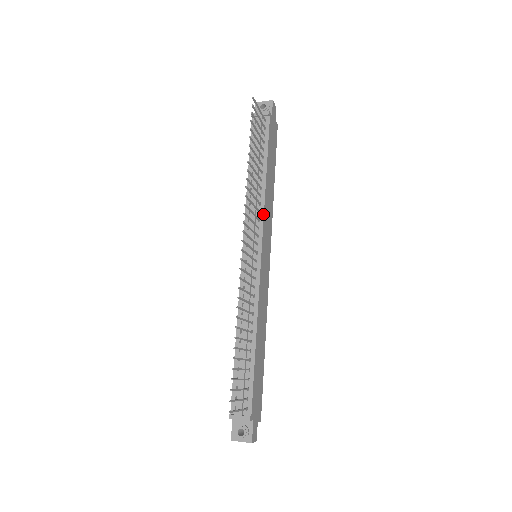
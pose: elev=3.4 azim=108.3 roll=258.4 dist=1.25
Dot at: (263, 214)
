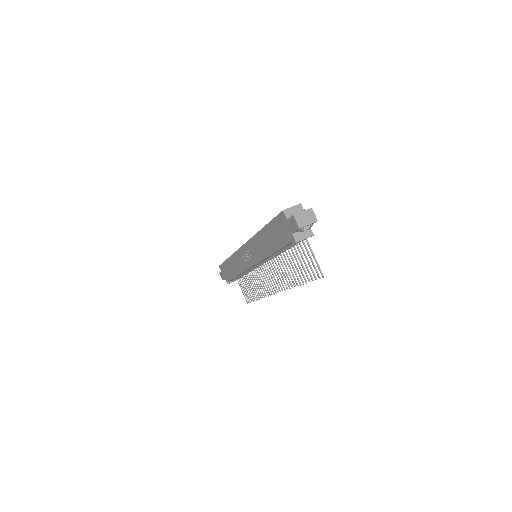
Dot at: occluded
